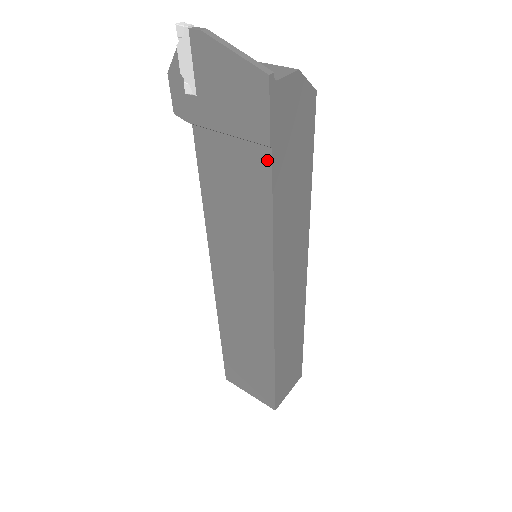
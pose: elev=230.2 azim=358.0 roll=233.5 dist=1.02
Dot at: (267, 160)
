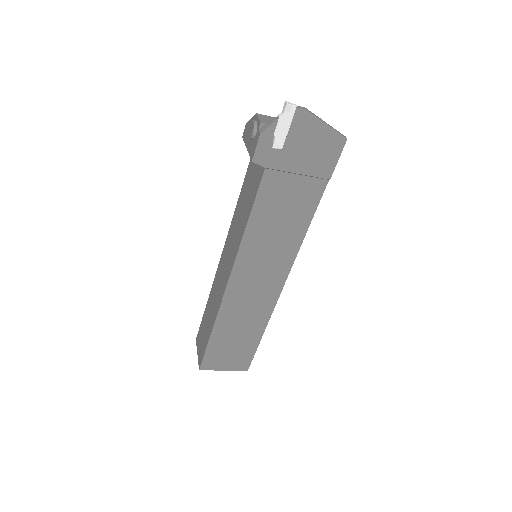
Dot at: (322, 188)
